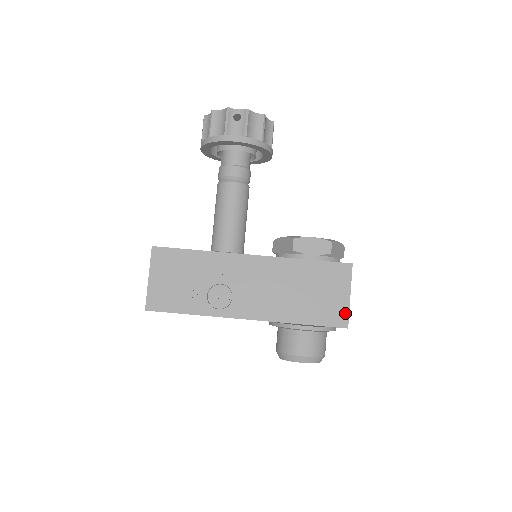
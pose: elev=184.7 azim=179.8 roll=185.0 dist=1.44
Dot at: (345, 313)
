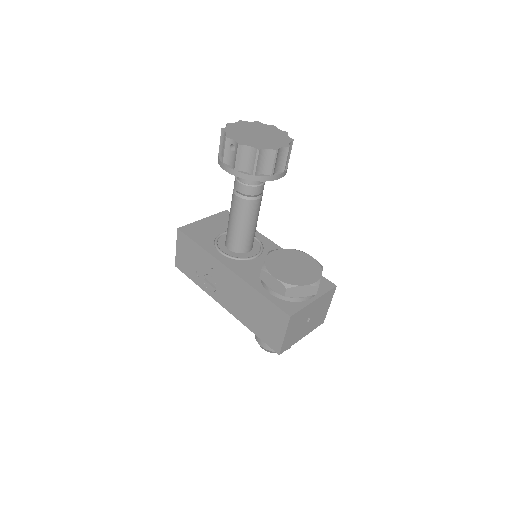
Dot at: (279, 345)
